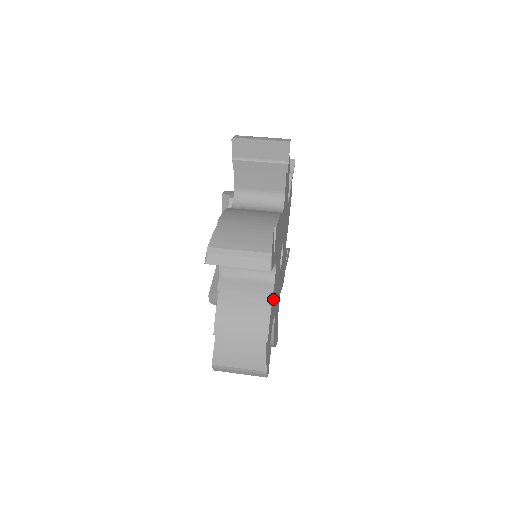
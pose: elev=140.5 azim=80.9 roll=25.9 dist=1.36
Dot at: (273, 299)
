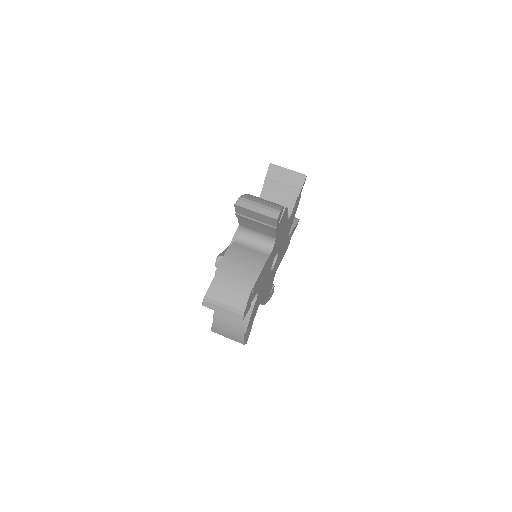
Dot at: (264, 268)
